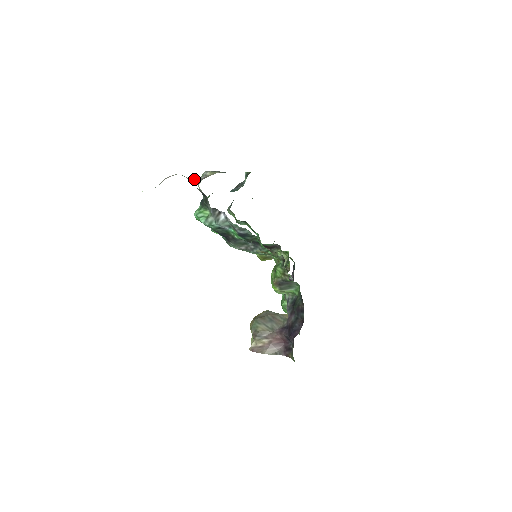
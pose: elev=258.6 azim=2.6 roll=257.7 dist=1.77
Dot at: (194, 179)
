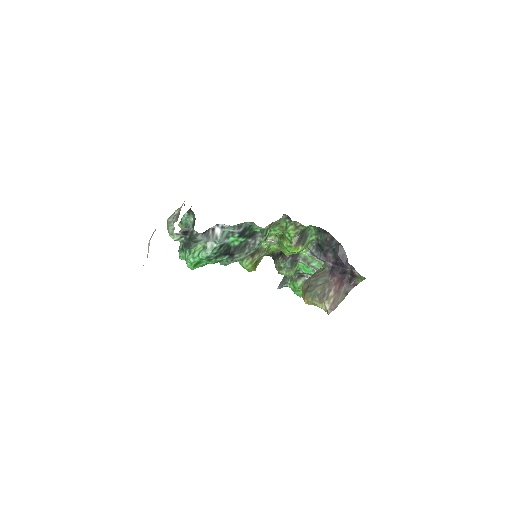
Dot at: occluded
